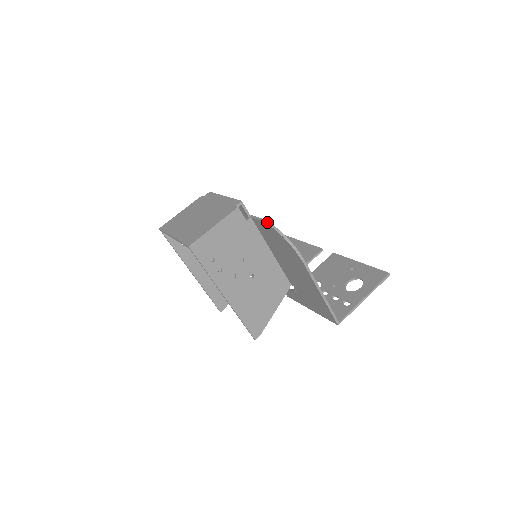
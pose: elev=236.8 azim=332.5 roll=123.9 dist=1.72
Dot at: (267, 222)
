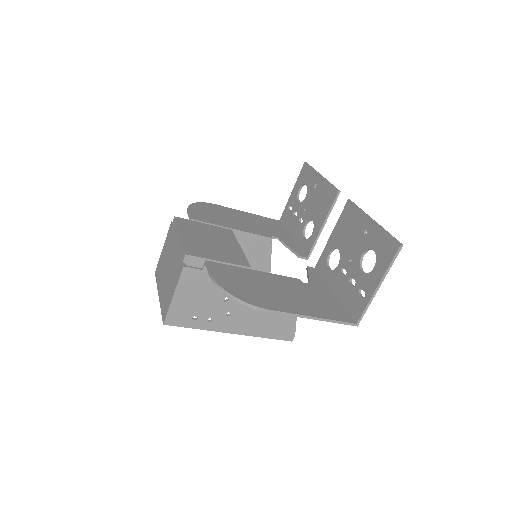
Dot at: (213, 281)
